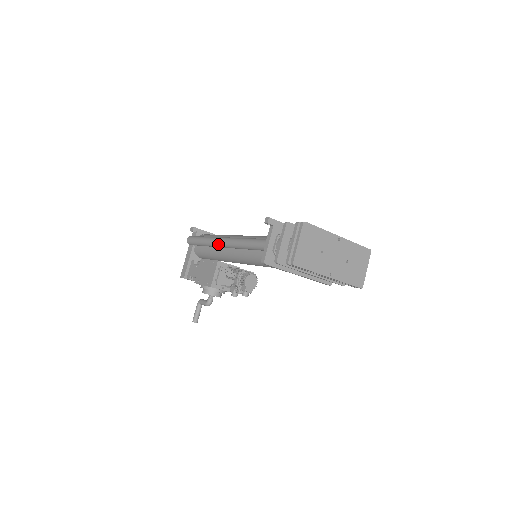
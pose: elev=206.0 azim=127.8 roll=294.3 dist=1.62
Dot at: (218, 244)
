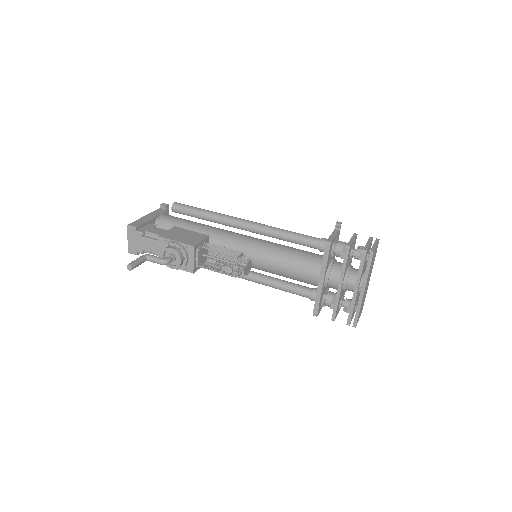
Dot at: (236, 220)
